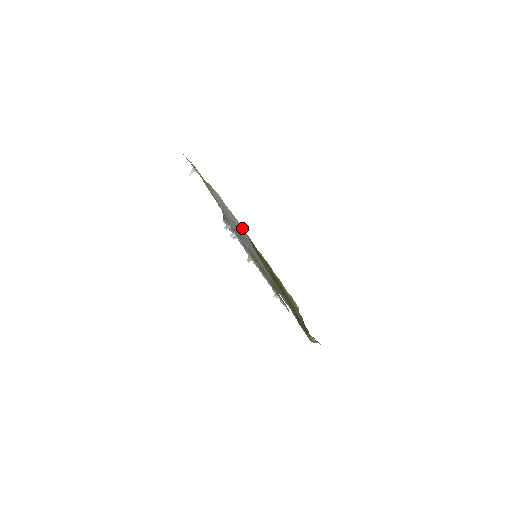
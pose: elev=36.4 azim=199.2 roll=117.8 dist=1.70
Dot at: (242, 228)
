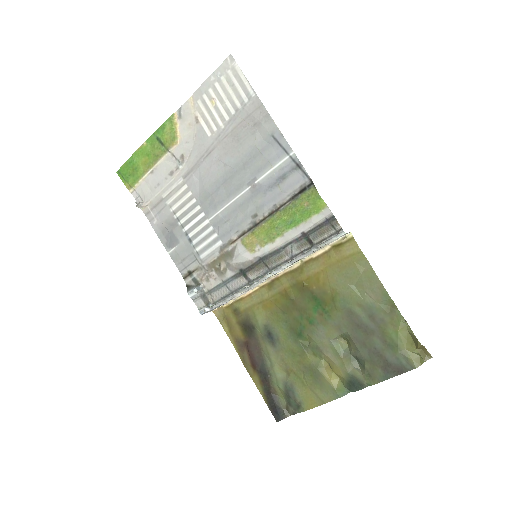
Dot at: (234, 63)
